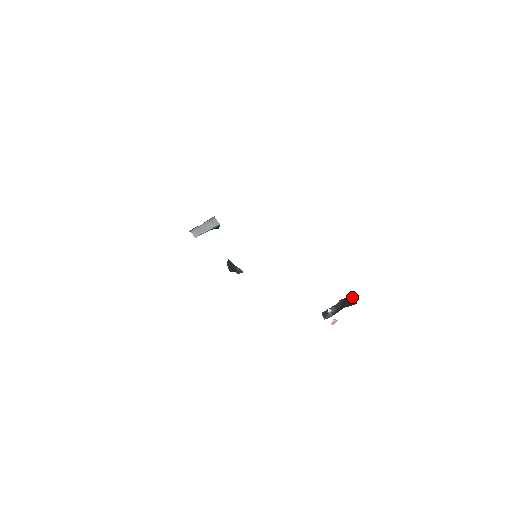
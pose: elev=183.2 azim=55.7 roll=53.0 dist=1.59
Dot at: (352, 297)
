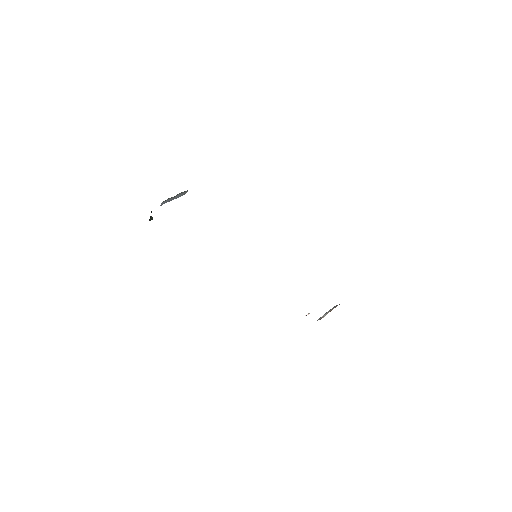
Dot at: occluded
